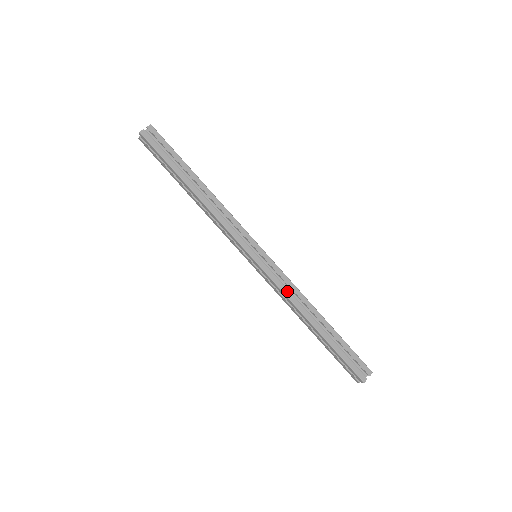
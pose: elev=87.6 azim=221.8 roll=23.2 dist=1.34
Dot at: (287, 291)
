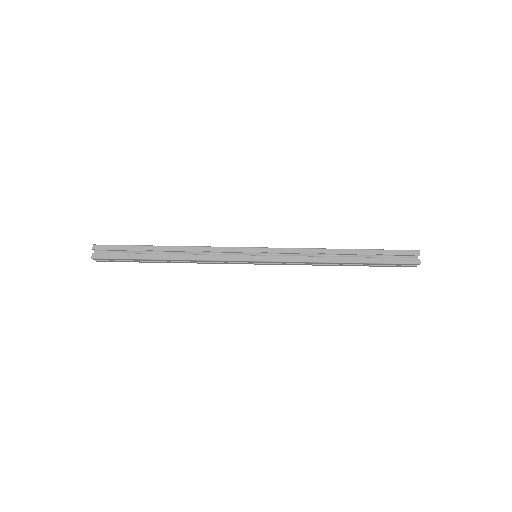
Dot at: (302, 258)
